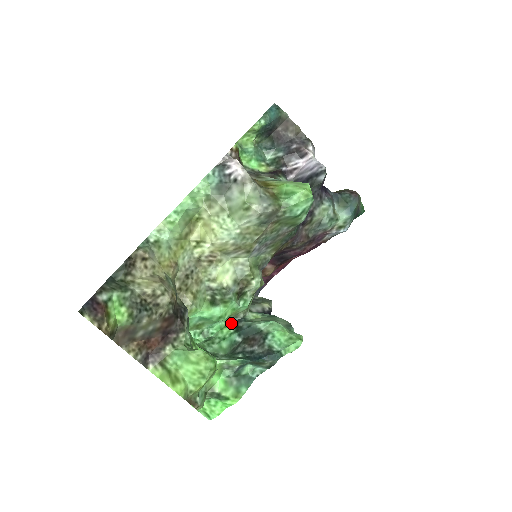
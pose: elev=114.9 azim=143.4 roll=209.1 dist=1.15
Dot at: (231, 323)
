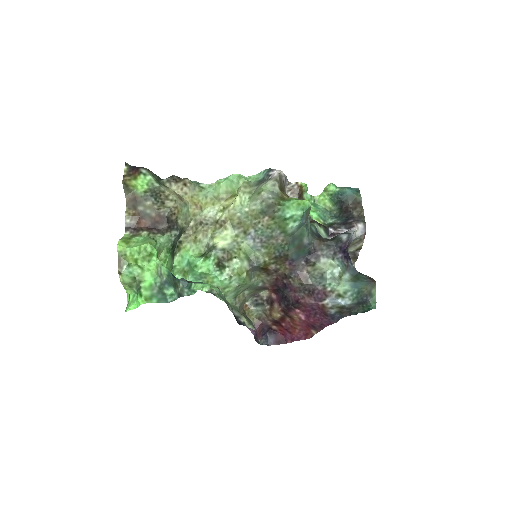
Dot at: (205, 291)
